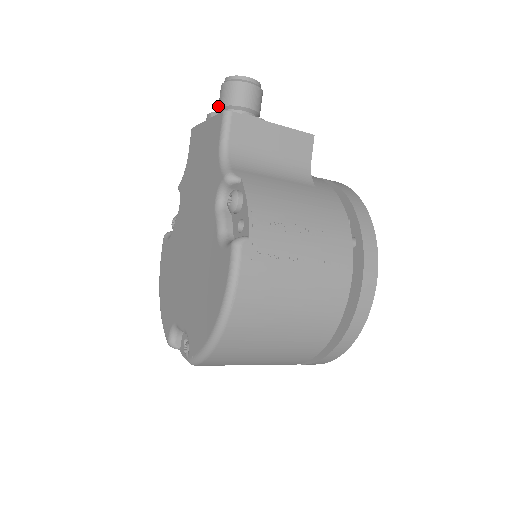
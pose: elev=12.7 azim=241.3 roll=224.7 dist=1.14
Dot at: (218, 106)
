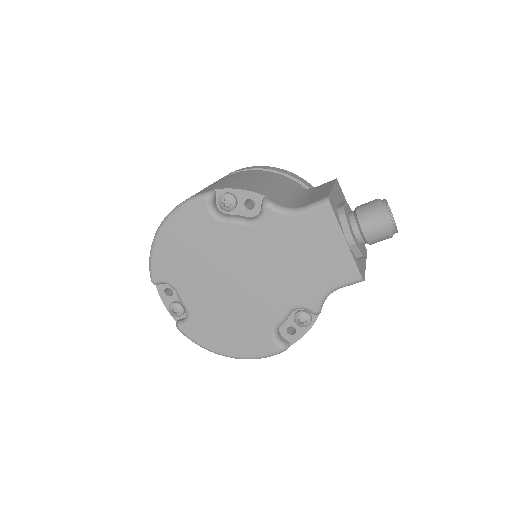
Dot at: (363, 226)
